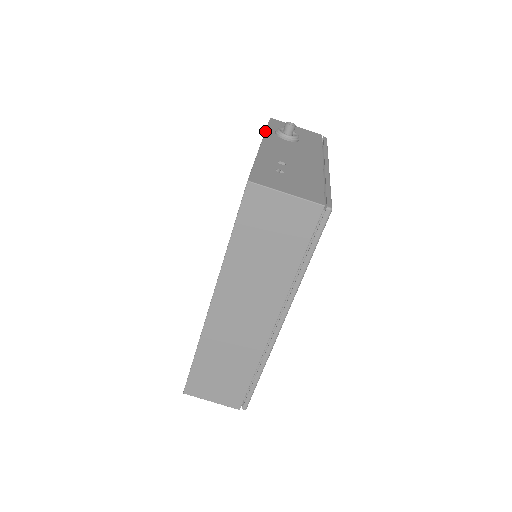
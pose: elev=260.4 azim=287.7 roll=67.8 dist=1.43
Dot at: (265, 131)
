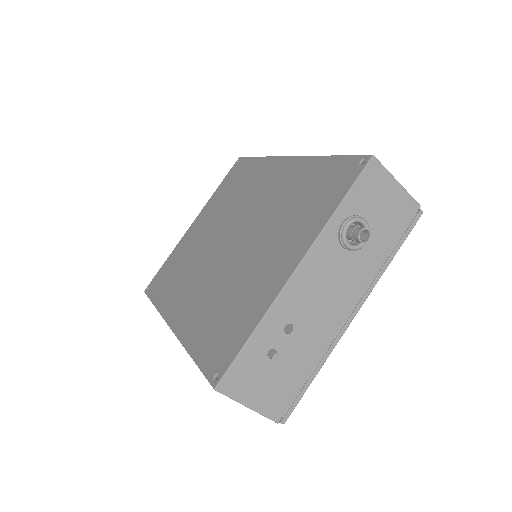
Dot at: (328, 221)
